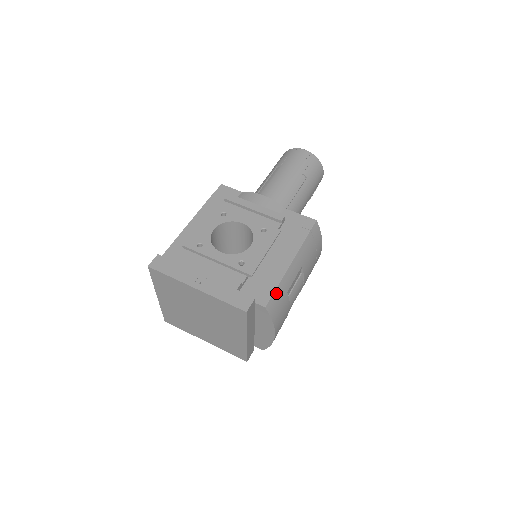
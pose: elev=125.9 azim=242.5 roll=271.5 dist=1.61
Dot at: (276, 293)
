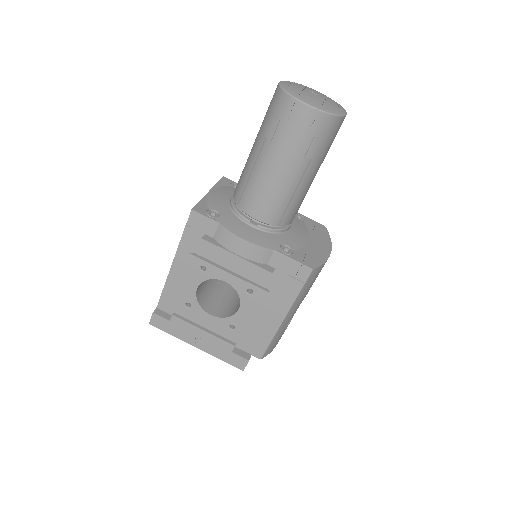
Dot at: (270, 345)
